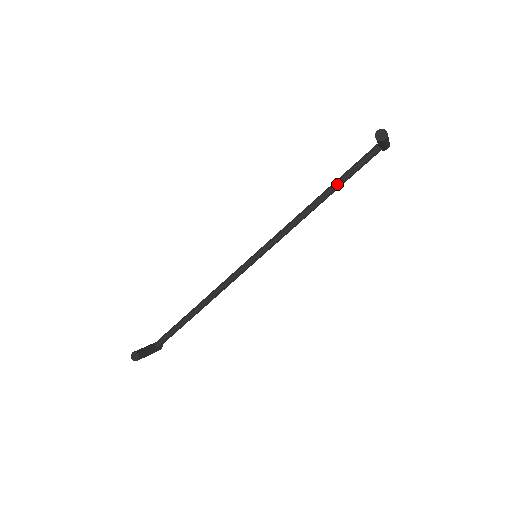
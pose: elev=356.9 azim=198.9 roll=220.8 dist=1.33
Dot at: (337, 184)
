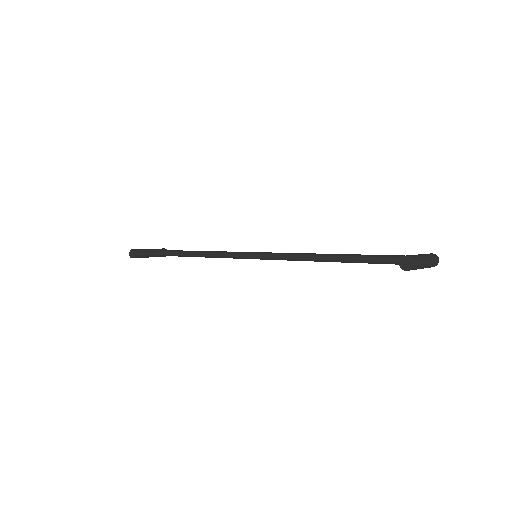
Dot at: (356, 259)
